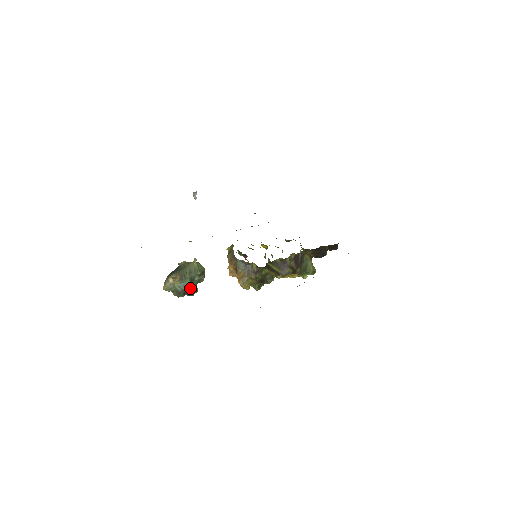
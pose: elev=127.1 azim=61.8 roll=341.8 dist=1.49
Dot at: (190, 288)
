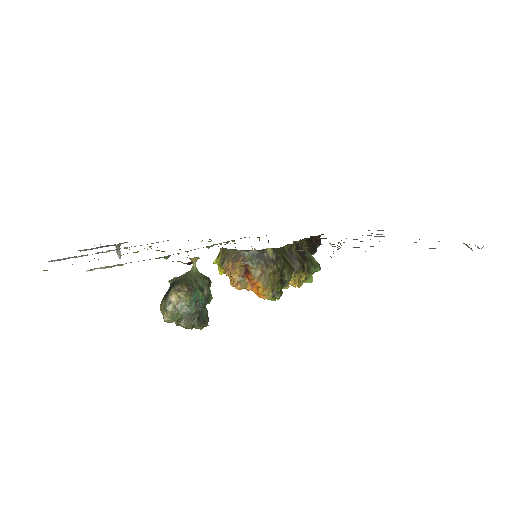
Dot at: (202, 309)
